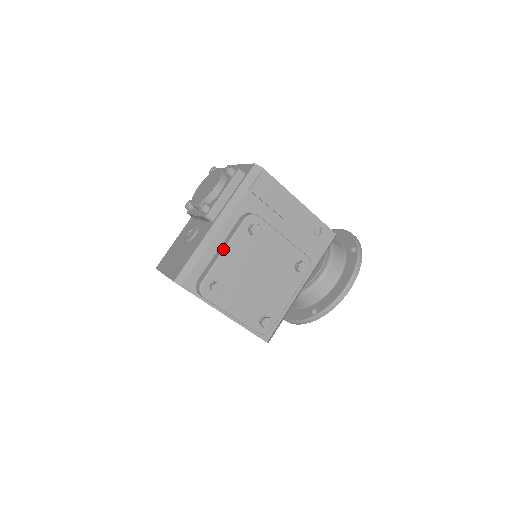
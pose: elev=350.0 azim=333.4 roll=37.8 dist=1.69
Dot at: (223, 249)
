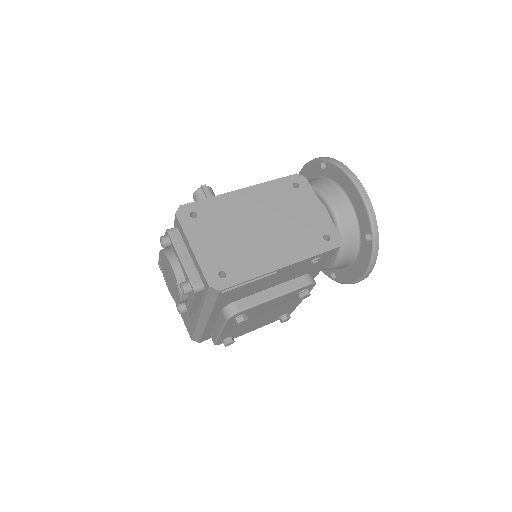
Dot at: (219, 333)
